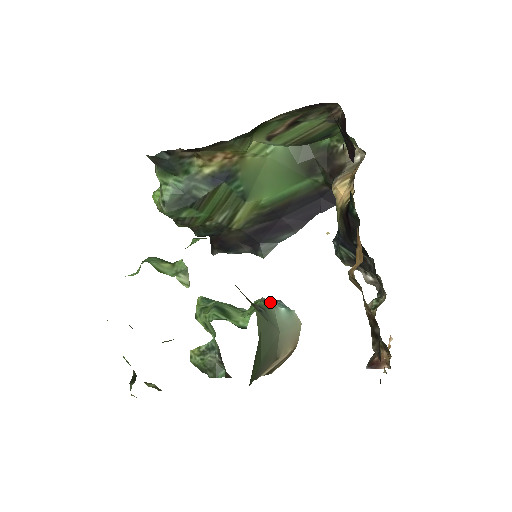
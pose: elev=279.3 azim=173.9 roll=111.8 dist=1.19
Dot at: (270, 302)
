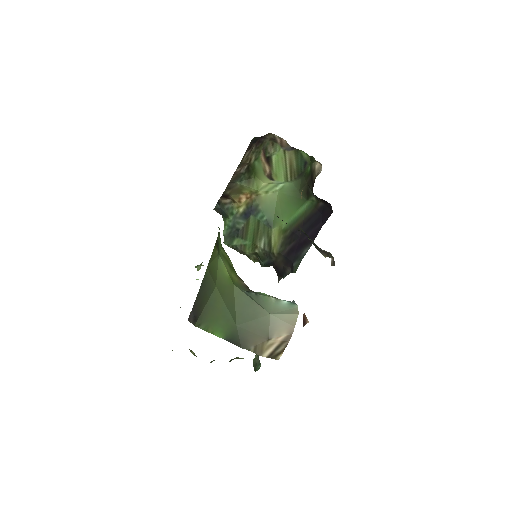
Dot at: occluded
